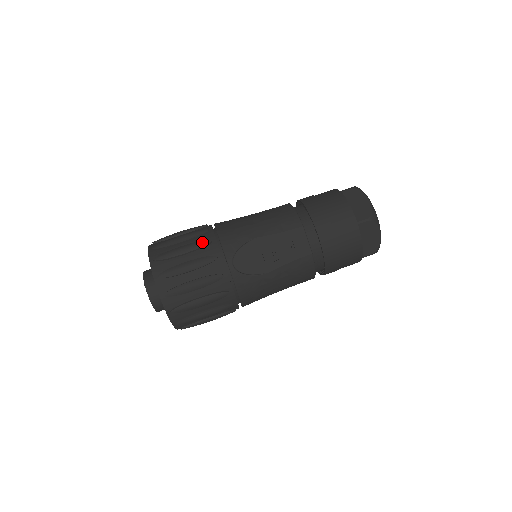
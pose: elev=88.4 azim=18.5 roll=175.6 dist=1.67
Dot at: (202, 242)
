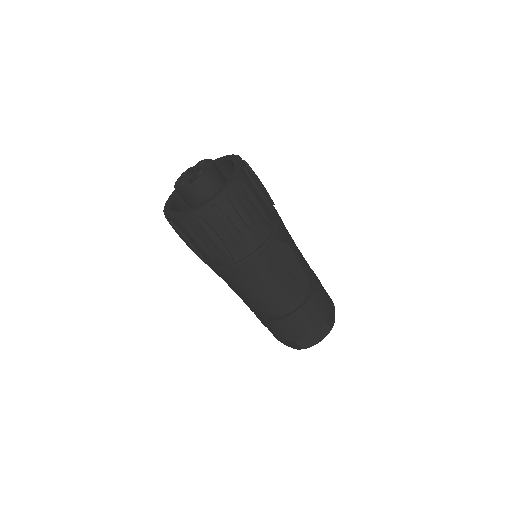
Dot at: occluded
